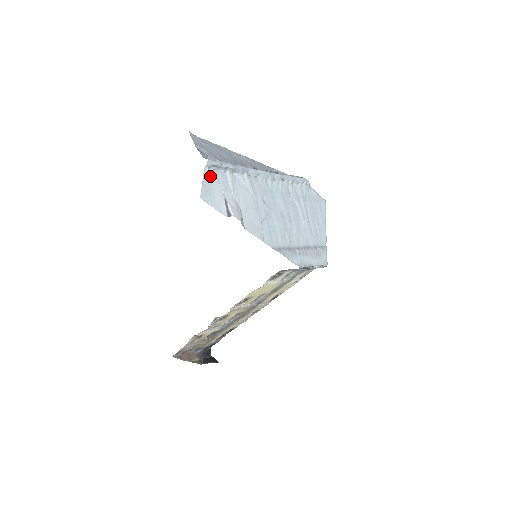
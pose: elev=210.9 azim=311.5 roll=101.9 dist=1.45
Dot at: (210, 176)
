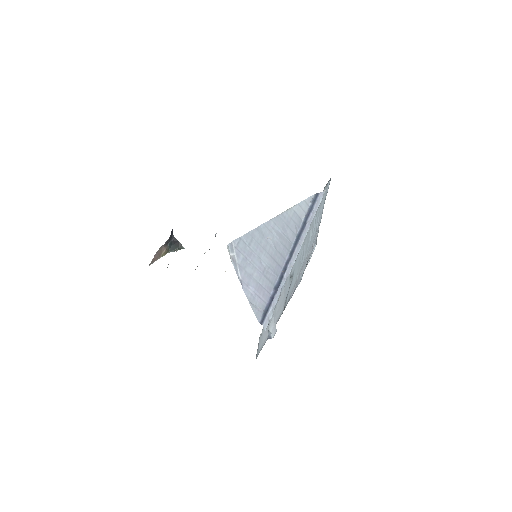
Dot at: (262, 332)
